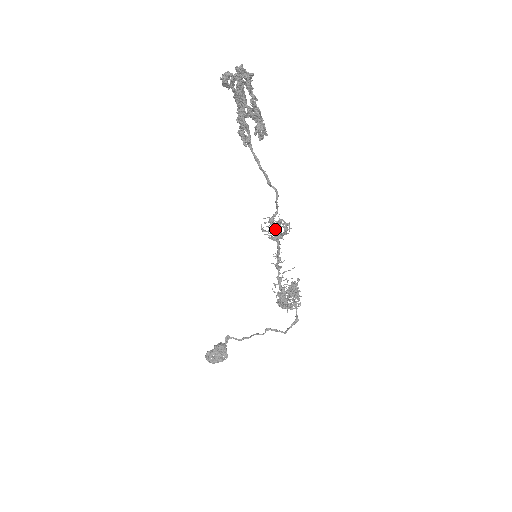
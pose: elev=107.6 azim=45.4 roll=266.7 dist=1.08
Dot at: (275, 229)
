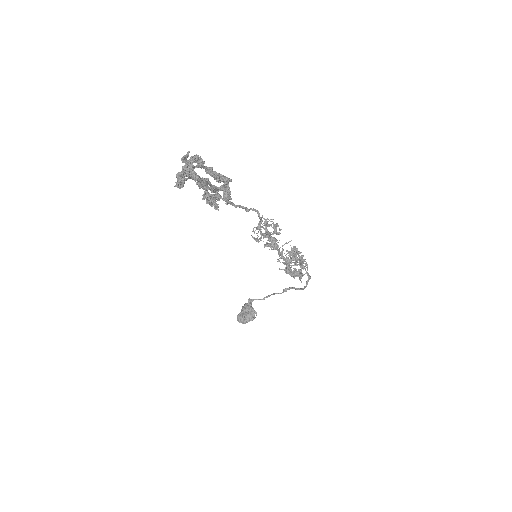
Dot at: (266, 234)
